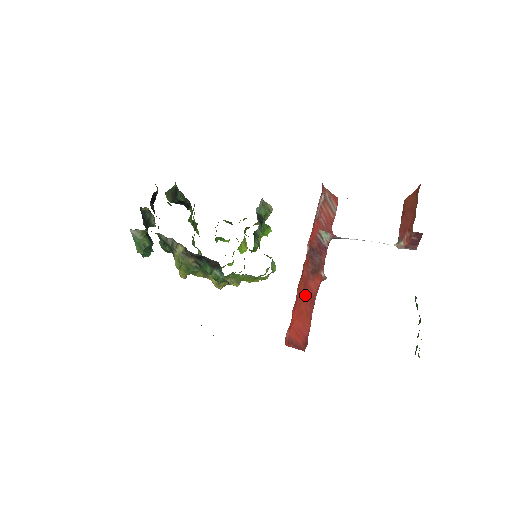
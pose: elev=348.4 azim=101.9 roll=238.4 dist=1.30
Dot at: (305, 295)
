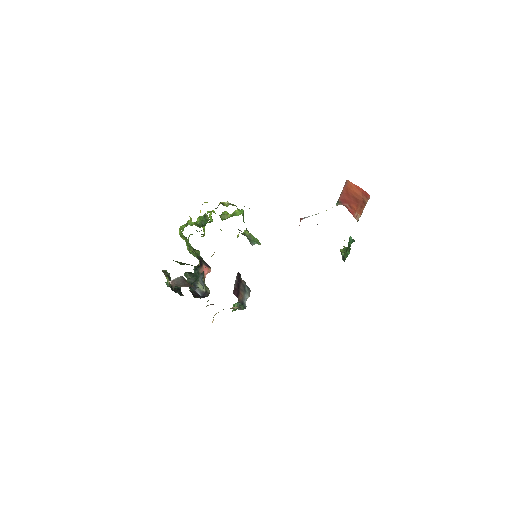
Dot at: occluded
